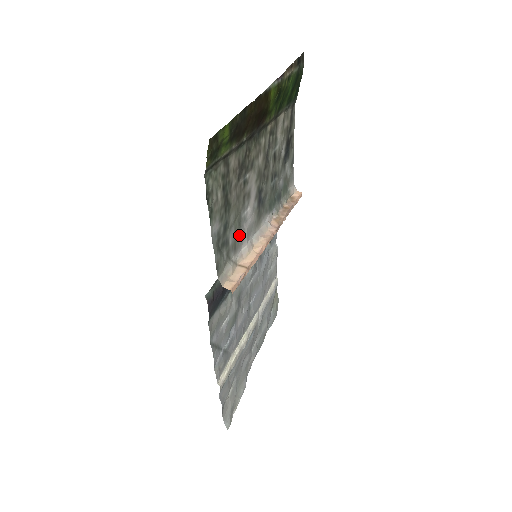
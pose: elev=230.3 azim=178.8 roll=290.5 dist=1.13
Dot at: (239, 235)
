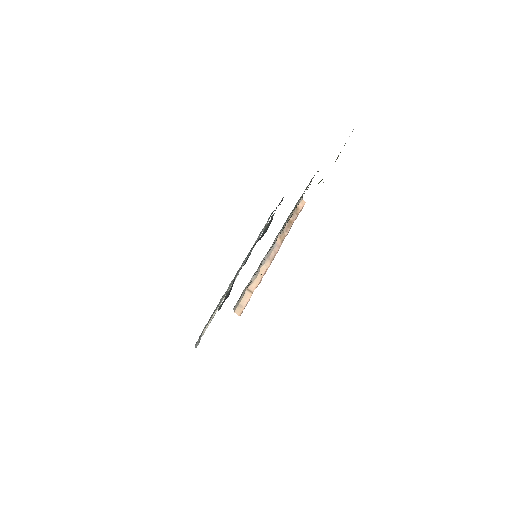
Dot at: occluded
